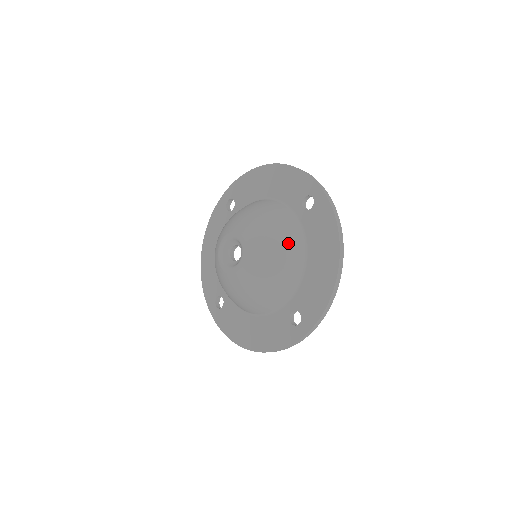
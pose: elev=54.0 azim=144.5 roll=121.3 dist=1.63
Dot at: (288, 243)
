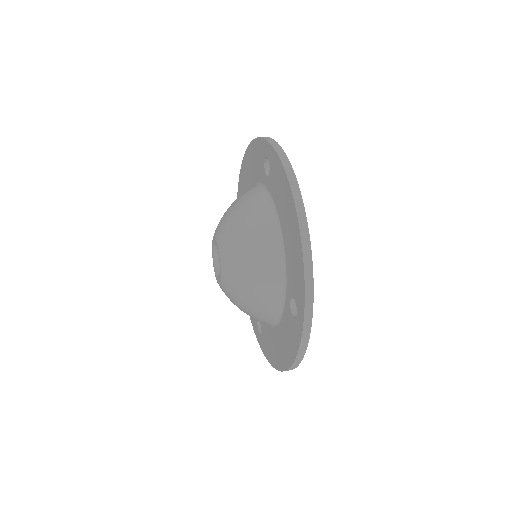
Dot at: (255, 221)
